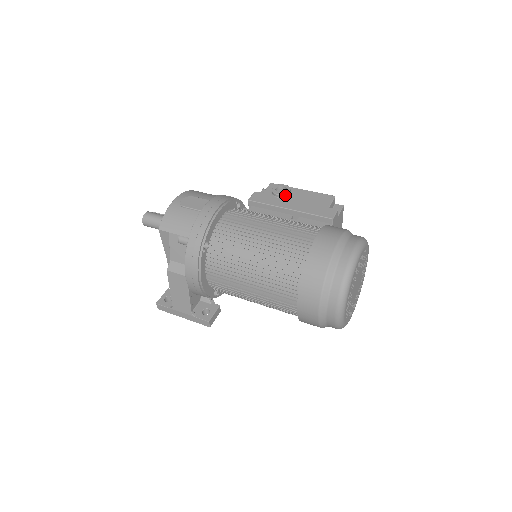
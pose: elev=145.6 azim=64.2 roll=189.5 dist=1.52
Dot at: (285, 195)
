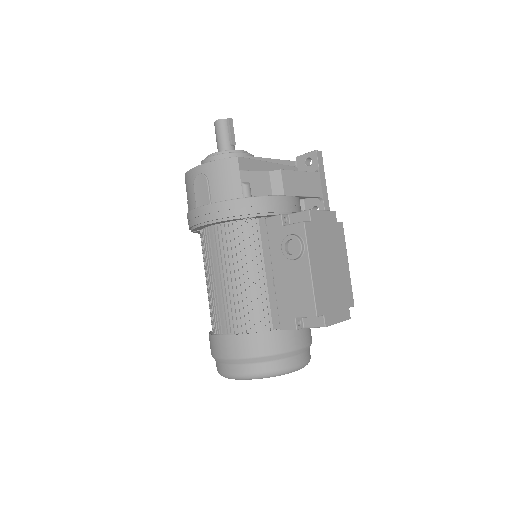
Dot at: (287, 257)
